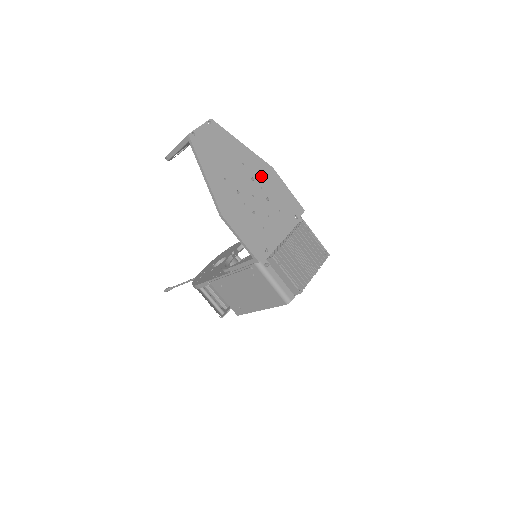
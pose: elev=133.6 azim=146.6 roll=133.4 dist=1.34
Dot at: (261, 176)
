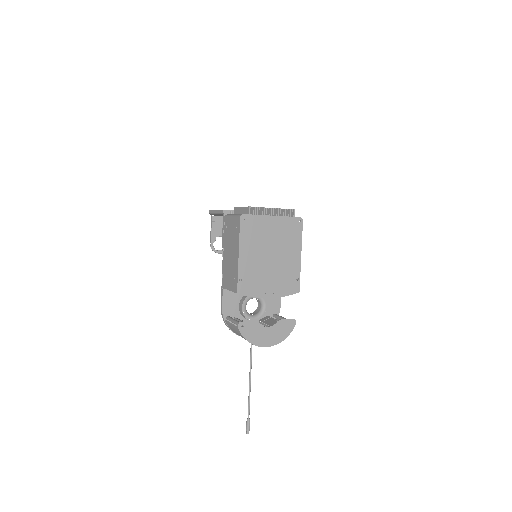
Dot at: occluded
